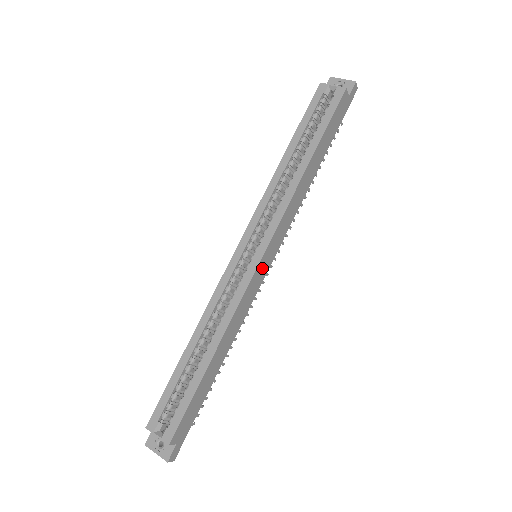
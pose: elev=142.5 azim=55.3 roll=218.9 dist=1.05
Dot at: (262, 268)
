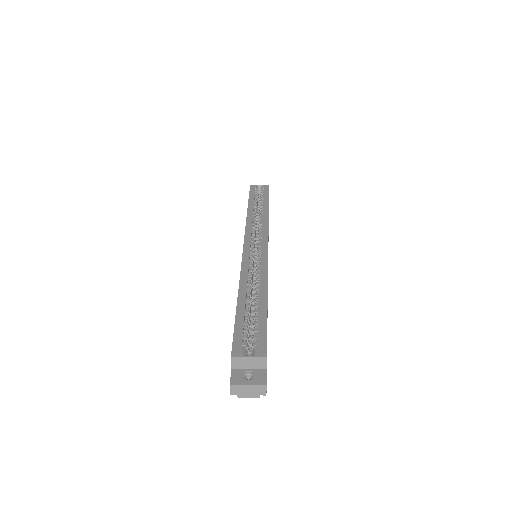
Dot at: occluded
